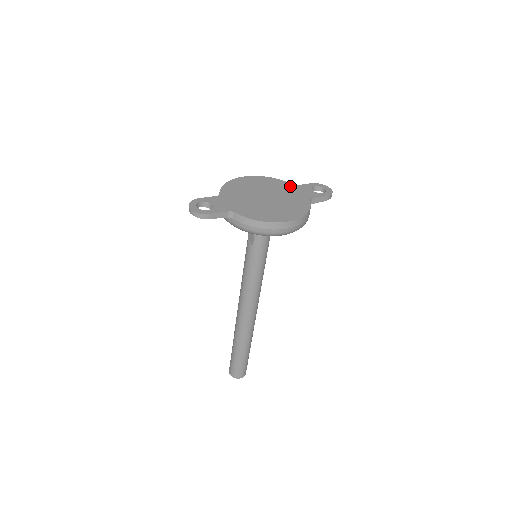
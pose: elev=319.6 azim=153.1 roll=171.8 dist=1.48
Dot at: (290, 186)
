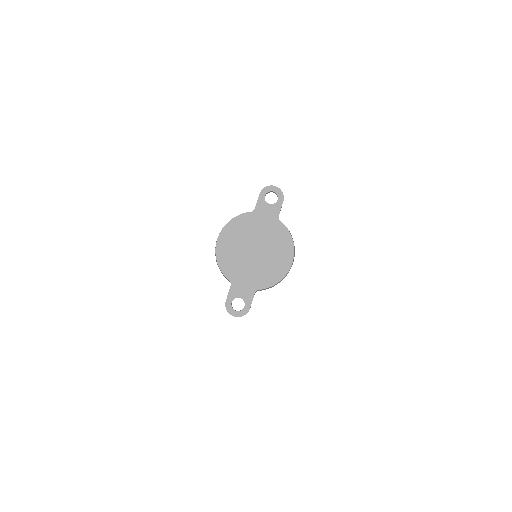
Dot at: (253, 216)
